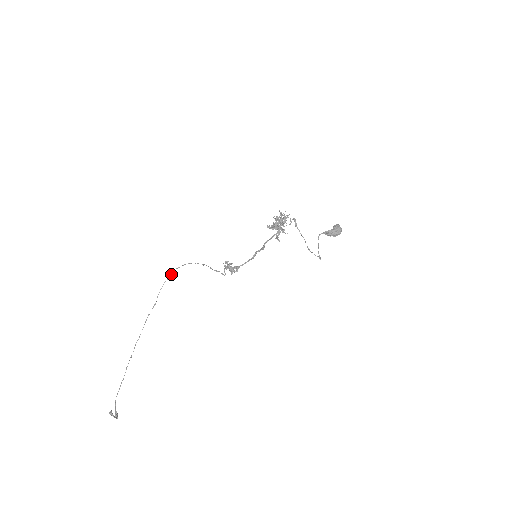
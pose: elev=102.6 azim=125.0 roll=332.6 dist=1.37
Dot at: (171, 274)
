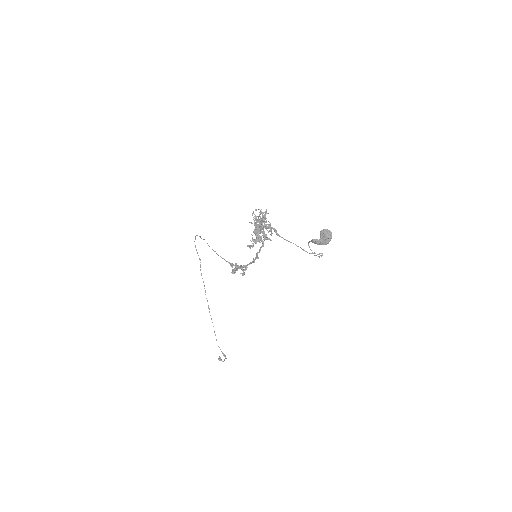
Dot at: (195, 238)
